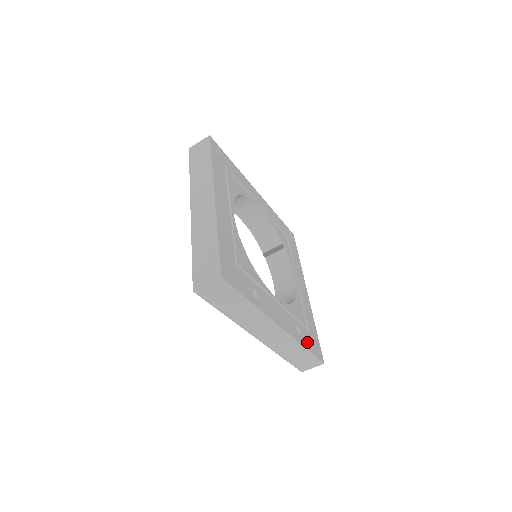
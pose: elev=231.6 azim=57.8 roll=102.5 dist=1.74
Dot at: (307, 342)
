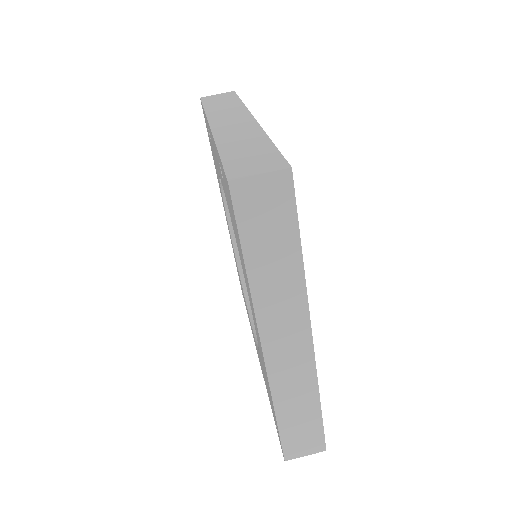
Dot at: occluded
